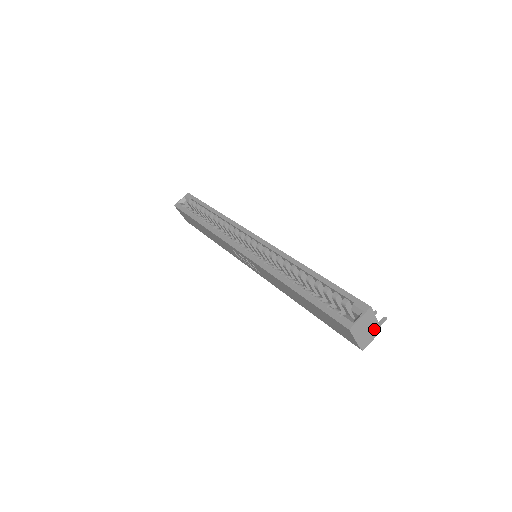
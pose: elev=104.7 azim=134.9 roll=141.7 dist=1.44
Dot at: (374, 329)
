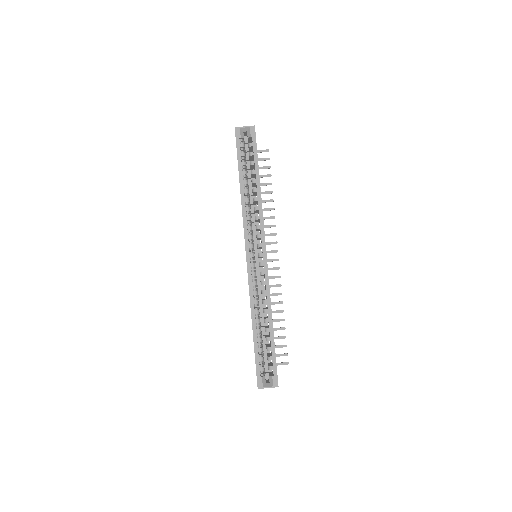
Dot at: occluded
